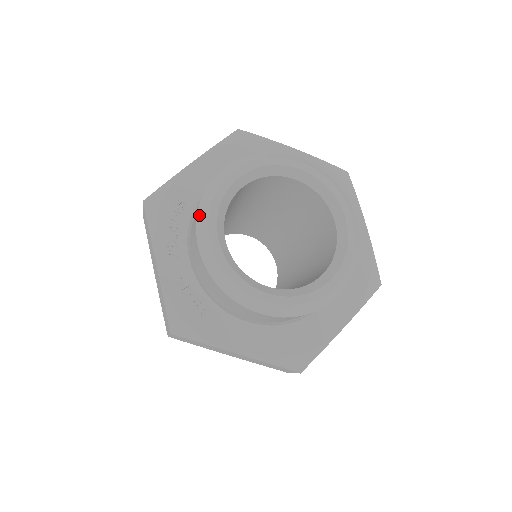
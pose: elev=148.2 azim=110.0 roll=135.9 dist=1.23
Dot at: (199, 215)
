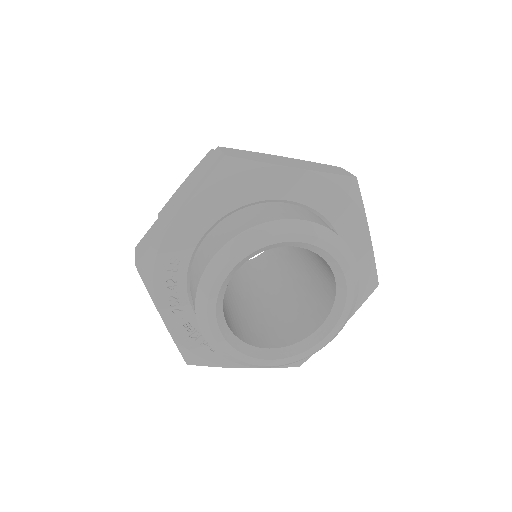
Dot at: (197, 307)
